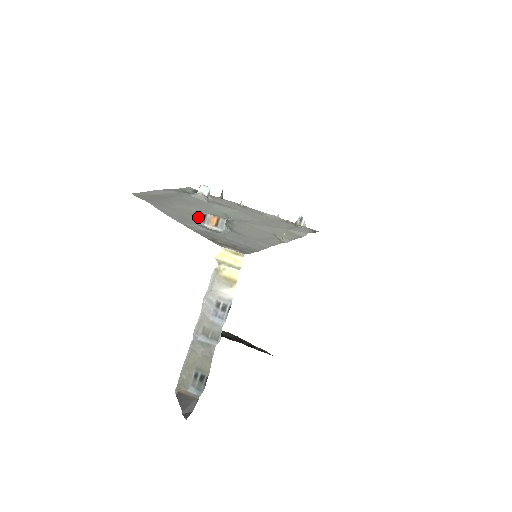
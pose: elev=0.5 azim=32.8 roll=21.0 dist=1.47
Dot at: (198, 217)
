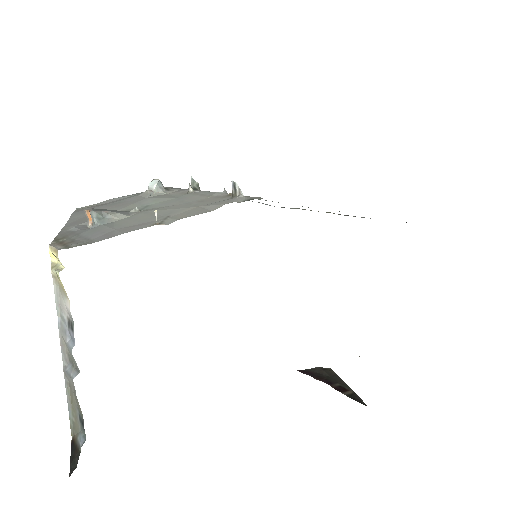
Dot at: occluded
